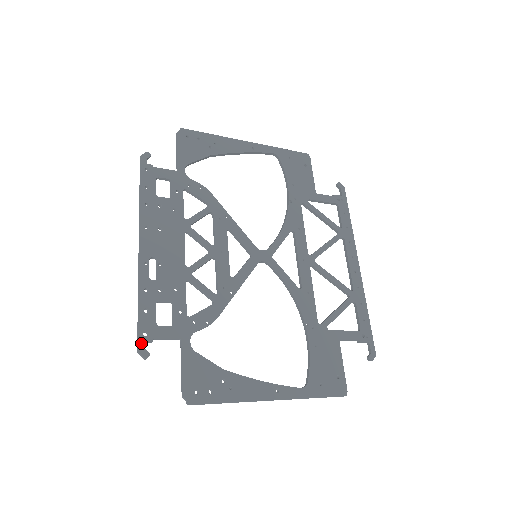
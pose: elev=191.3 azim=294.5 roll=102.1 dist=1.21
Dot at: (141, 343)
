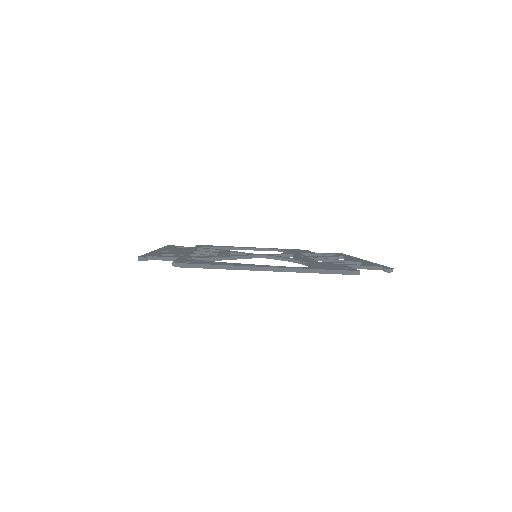
Dot at: (142, 256)
